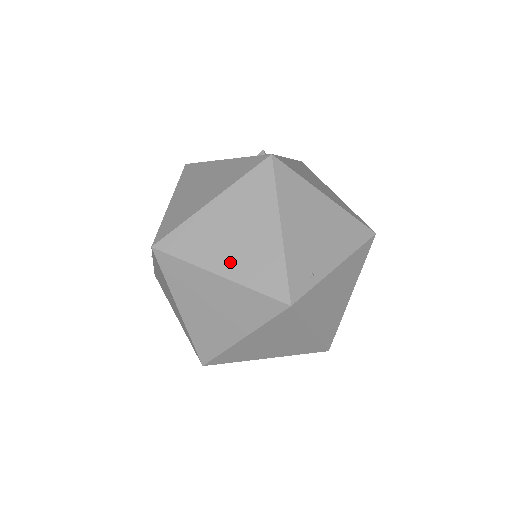
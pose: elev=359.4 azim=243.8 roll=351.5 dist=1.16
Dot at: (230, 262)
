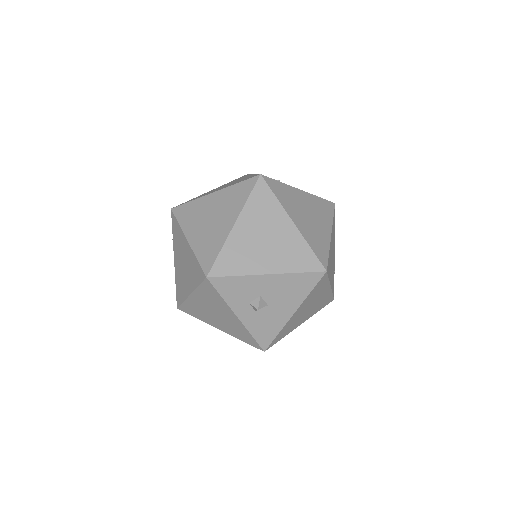
Dot at: (221, 188)
